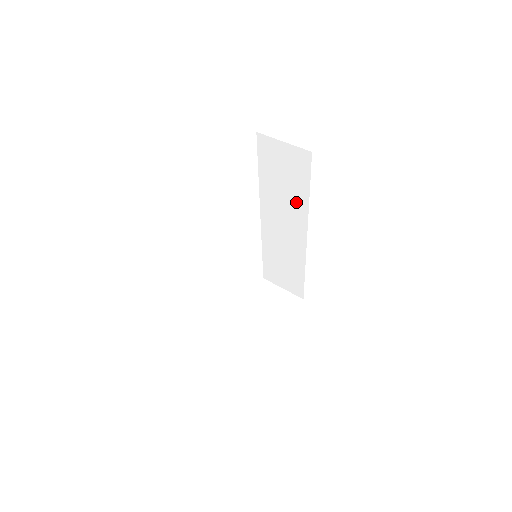
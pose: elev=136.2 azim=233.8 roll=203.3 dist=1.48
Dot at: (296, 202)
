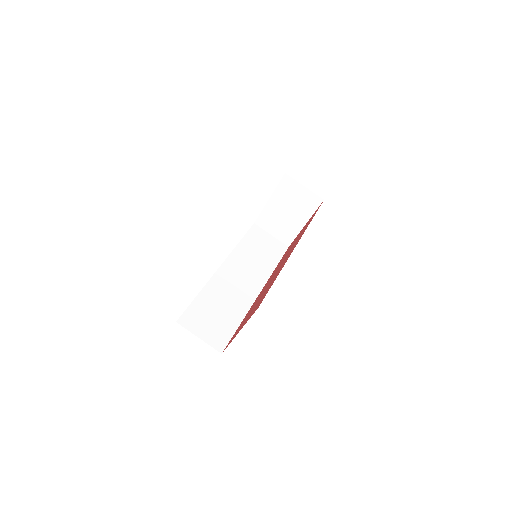
Dot at: occluded
